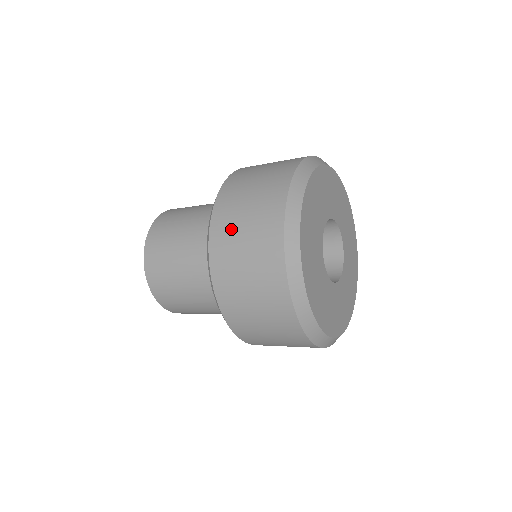
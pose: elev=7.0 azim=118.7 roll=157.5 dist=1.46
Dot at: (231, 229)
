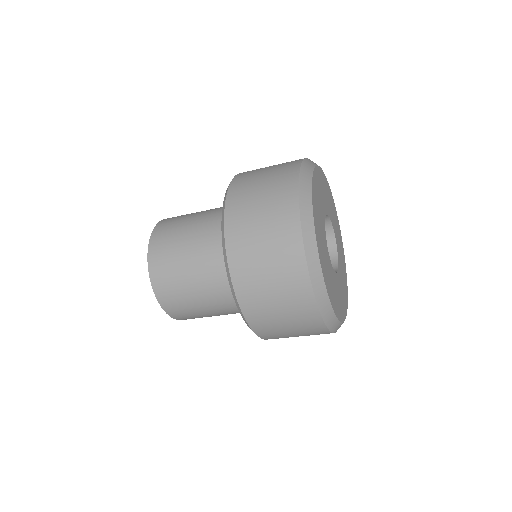
Dot at: (255, 172)
